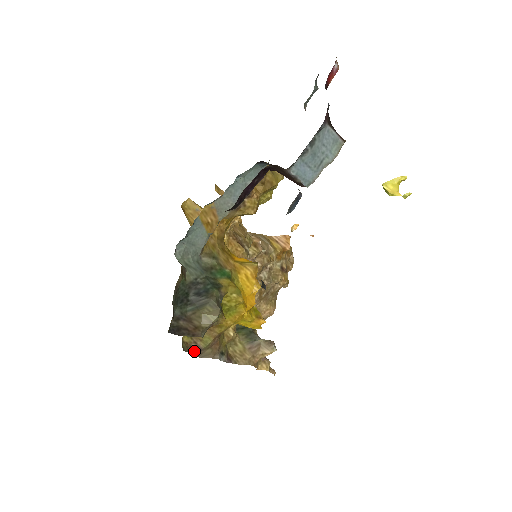
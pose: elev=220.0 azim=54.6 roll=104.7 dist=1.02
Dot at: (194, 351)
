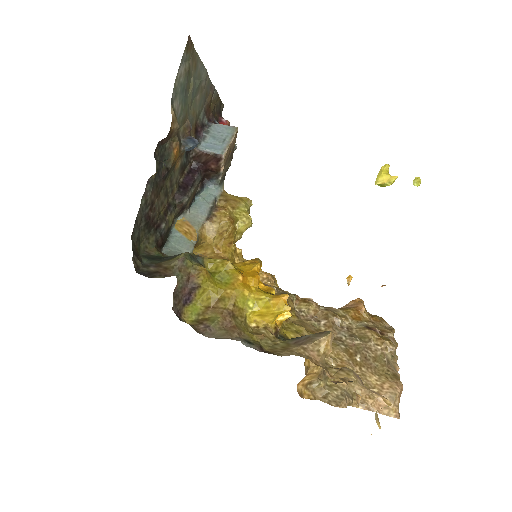
Dot at: (201, 331)
